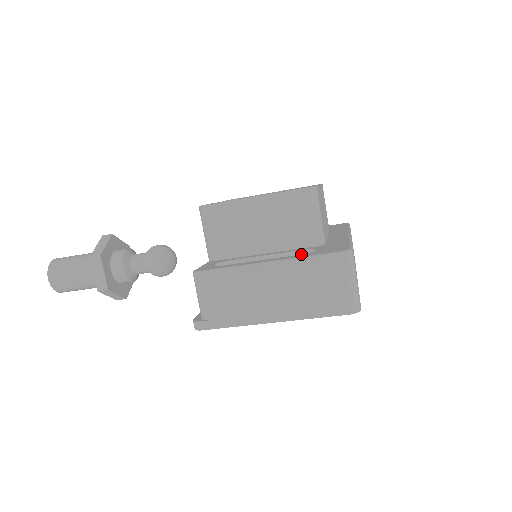
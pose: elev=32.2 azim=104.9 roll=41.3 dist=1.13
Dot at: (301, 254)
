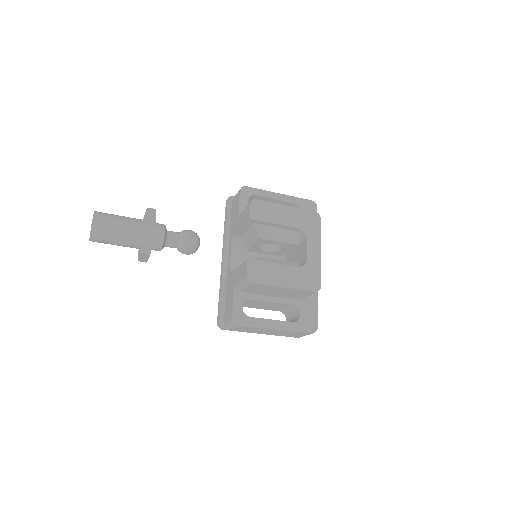
Dot at: (291, 305)
